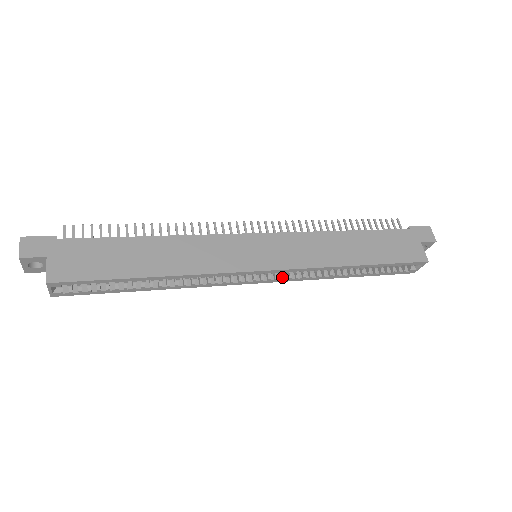
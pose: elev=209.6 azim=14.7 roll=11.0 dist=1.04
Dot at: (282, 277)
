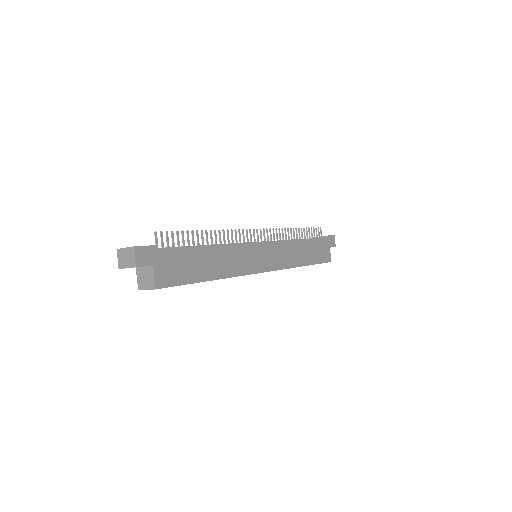
Dot at: occluded
